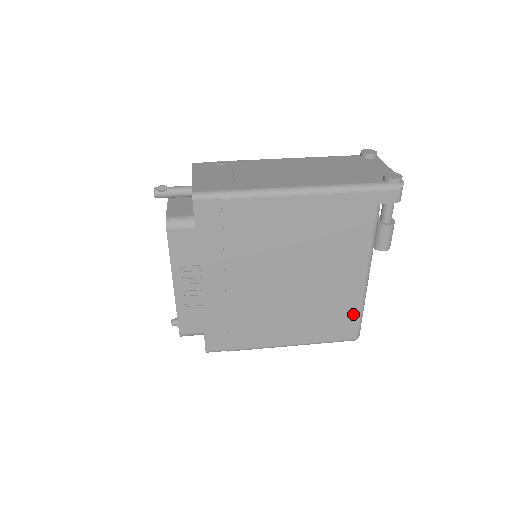
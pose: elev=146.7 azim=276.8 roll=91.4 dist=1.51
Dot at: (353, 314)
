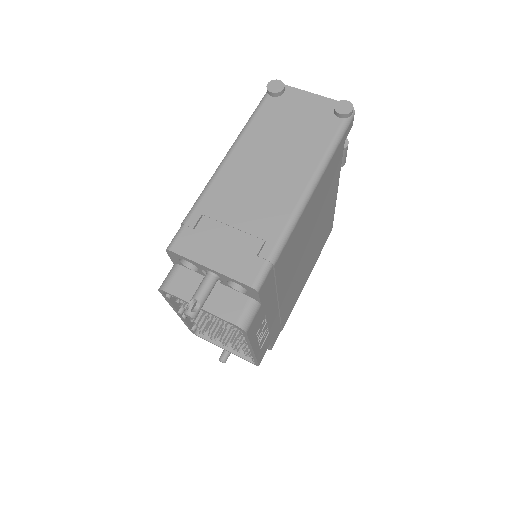
Dot at: occluded
